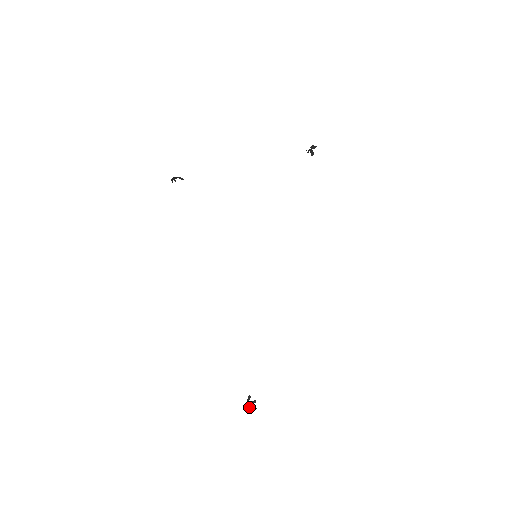
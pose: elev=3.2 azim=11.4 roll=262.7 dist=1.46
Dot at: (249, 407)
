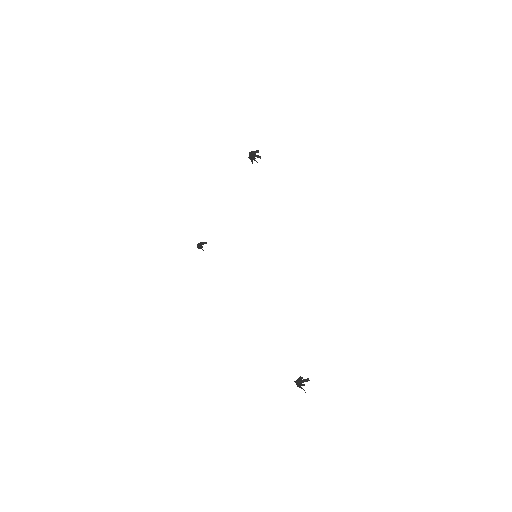
Dot at: (297, 385)
